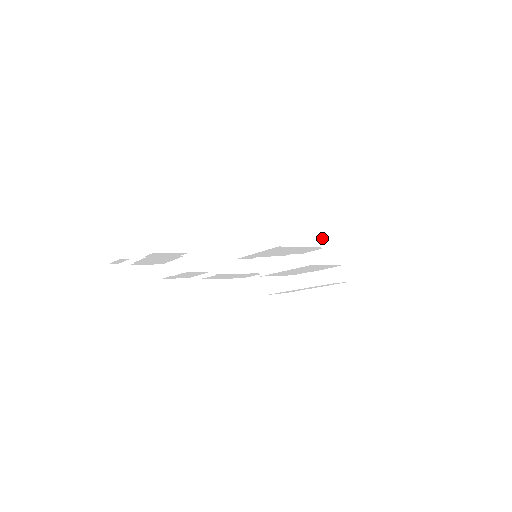
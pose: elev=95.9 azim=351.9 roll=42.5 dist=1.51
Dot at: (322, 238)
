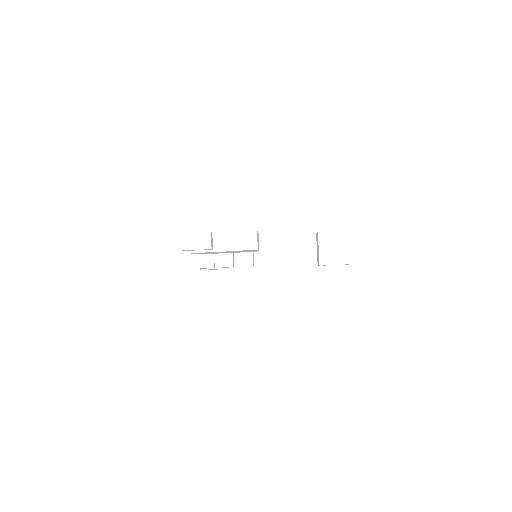
Dot at: occluded
